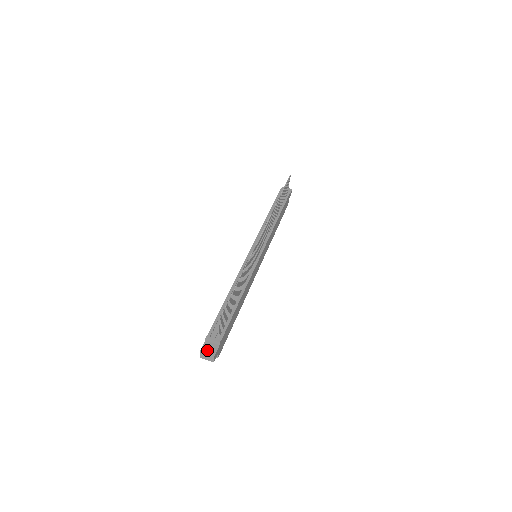
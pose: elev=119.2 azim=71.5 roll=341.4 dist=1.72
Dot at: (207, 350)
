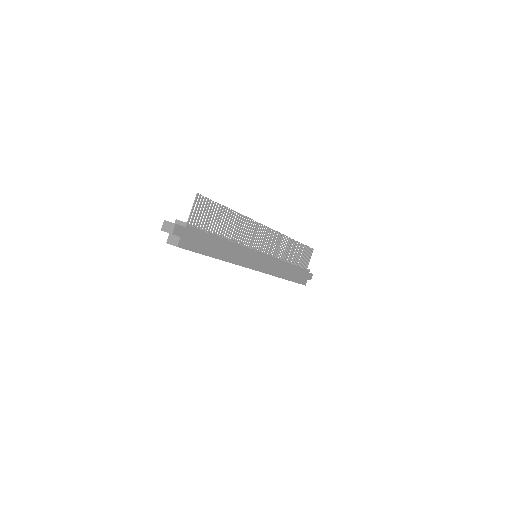
Dot at: occluded
